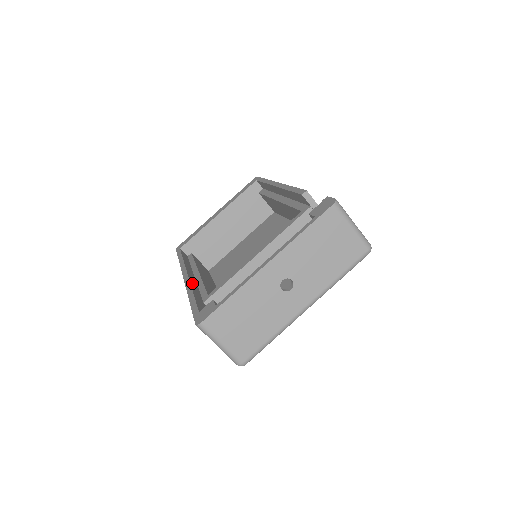
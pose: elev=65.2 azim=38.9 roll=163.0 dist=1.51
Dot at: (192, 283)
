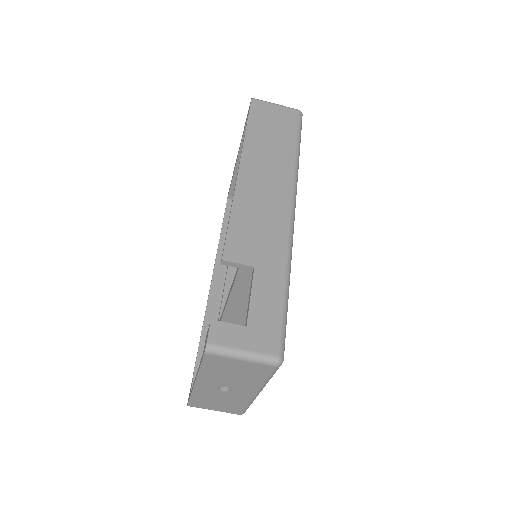
Dot at: (211, 301)
